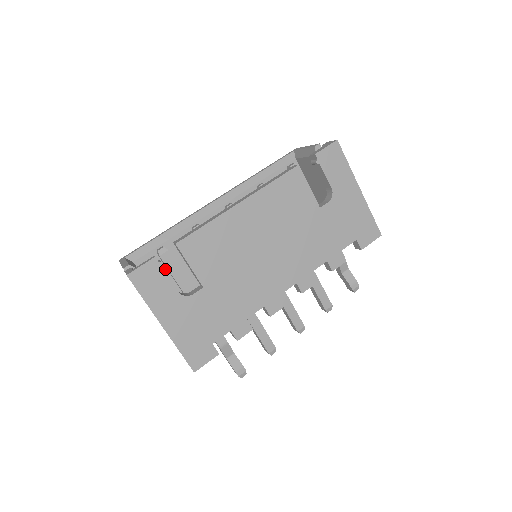
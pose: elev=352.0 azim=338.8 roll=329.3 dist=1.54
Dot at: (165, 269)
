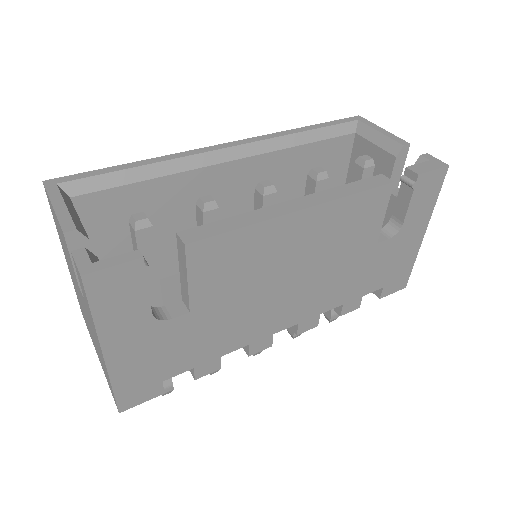
Dot at: (116, 222)
